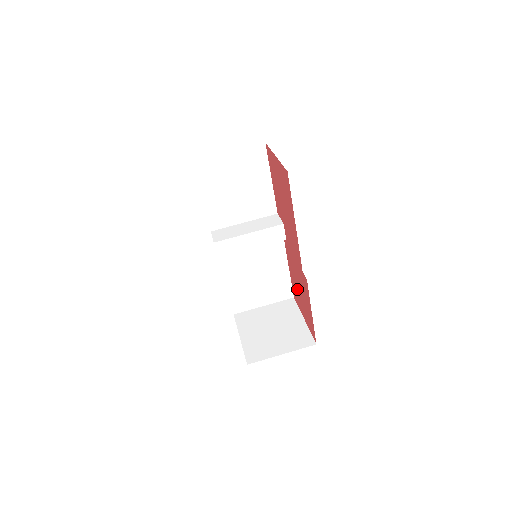
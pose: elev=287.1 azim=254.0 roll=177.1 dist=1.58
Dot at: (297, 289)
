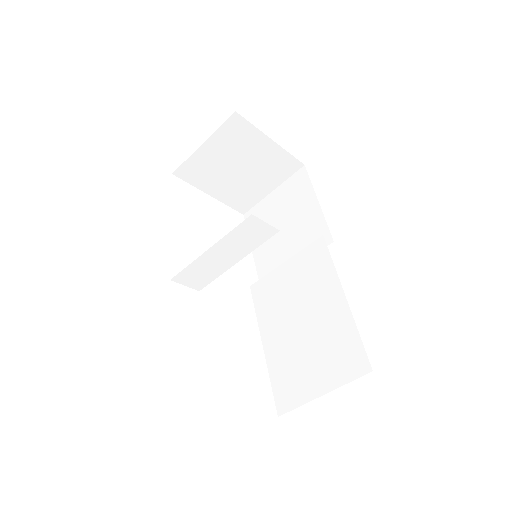
Dot at: occluded
